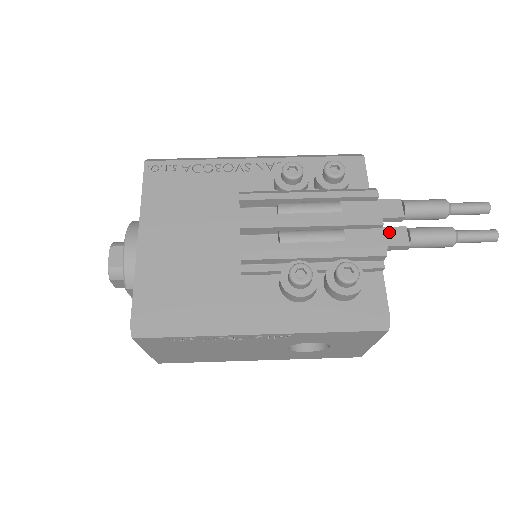
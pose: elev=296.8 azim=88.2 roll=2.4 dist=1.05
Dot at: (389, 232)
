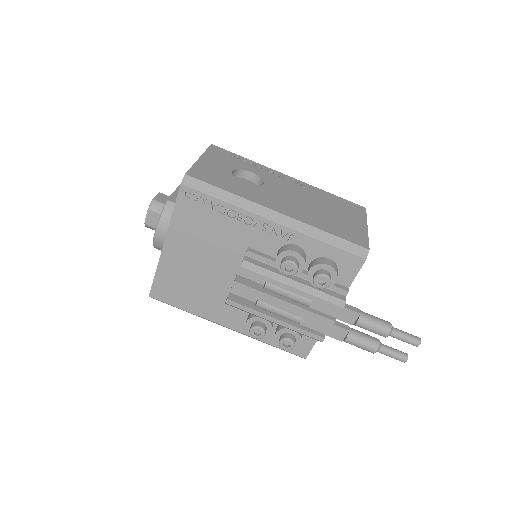
Dot at: (335, 329)
